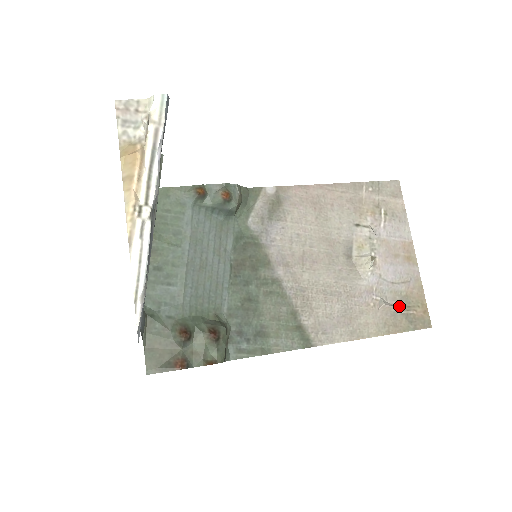
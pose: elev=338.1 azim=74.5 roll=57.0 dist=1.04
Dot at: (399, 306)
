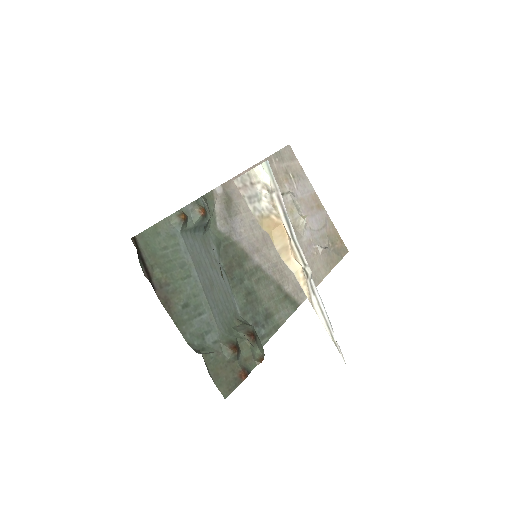
Dot at: (329, 246)
